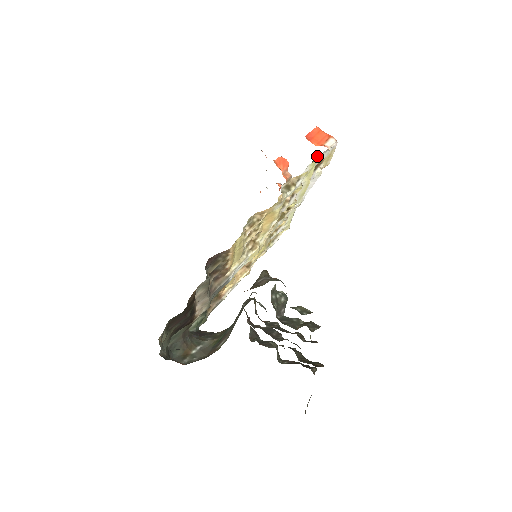
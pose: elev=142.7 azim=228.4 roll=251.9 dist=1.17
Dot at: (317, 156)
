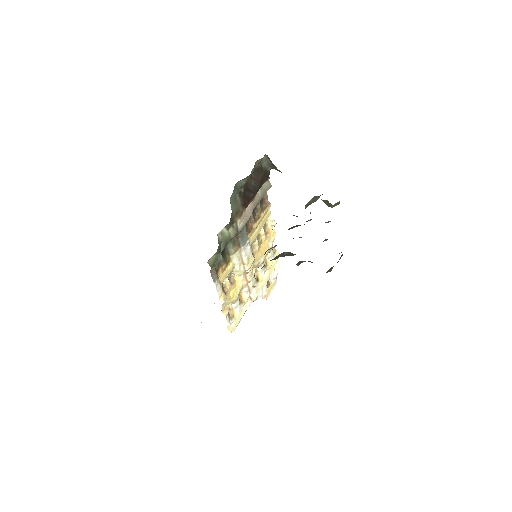
Dot at: occluded
